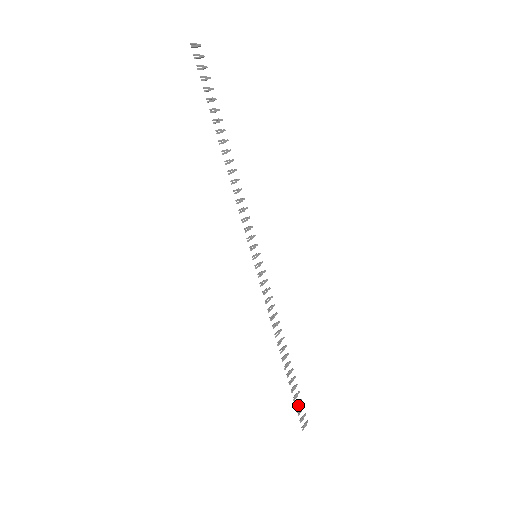
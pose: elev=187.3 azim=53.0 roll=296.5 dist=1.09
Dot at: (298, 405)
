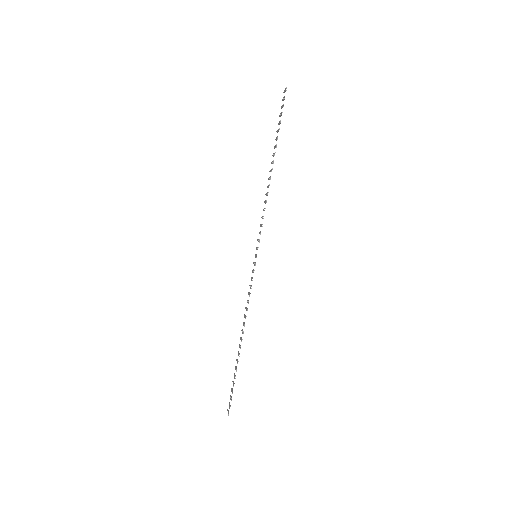
Dot at: (232, 392)
